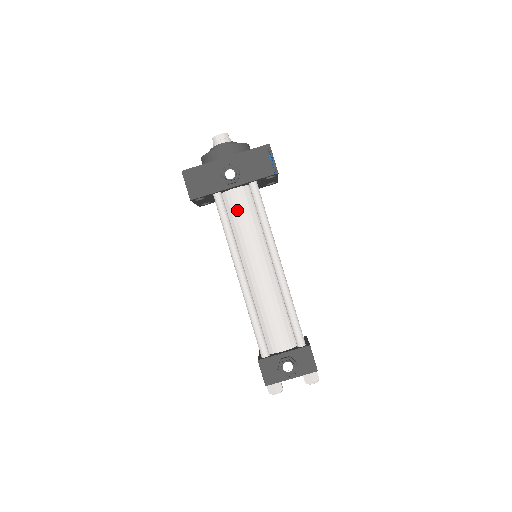
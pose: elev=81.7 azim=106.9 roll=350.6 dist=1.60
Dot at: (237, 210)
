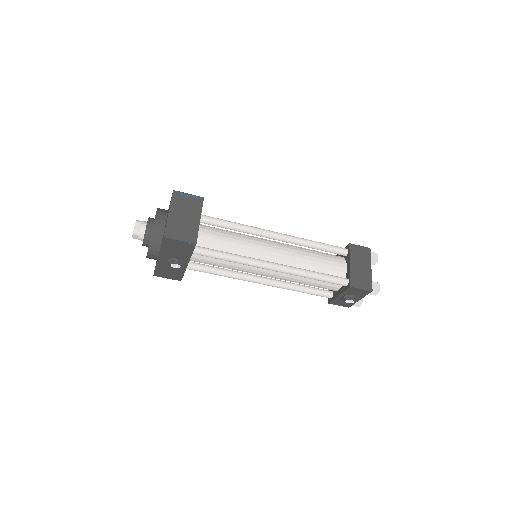
Dot at: (209, 264)
